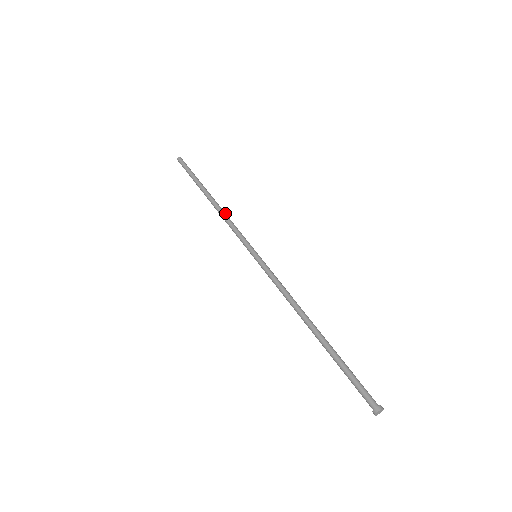
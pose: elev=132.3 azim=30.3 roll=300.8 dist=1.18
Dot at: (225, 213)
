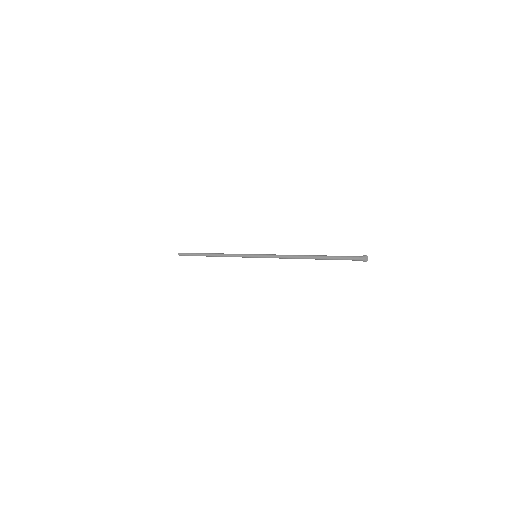
Dot at: occluded
